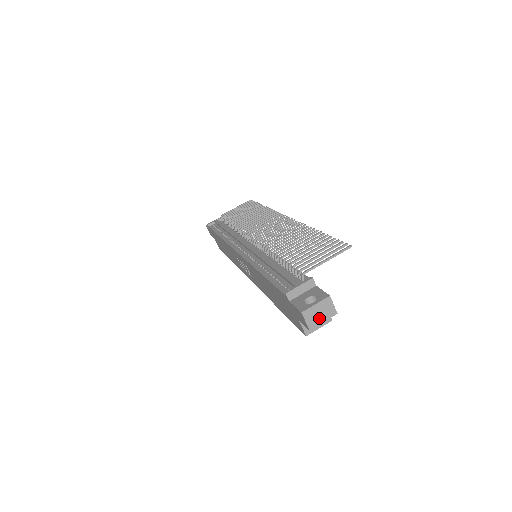
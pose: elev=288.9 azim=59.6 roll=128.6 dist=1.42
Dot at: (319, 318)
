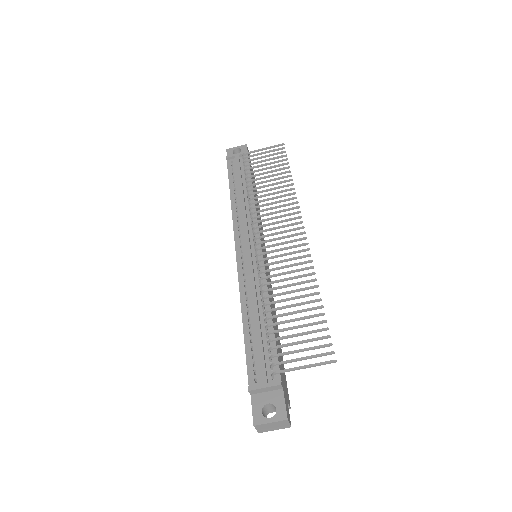
Dot at: (271, 428)
